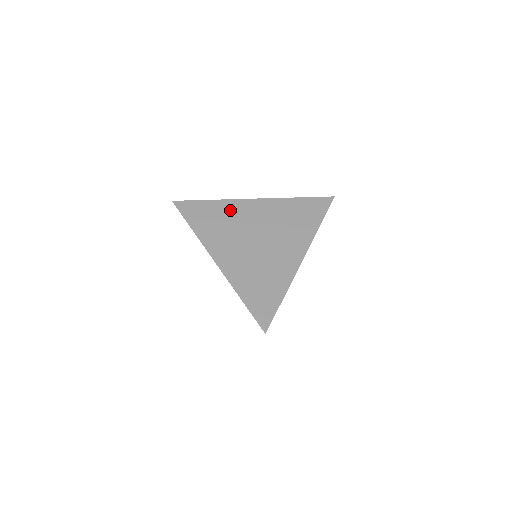
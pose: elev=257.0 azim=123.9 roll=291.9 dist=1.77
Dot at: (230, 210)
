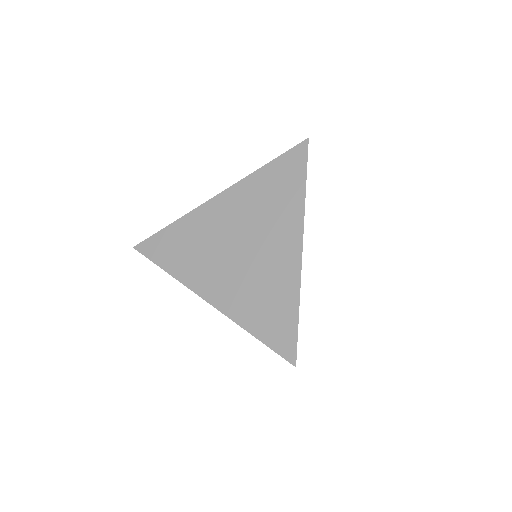
Dot at: (196, 226)
